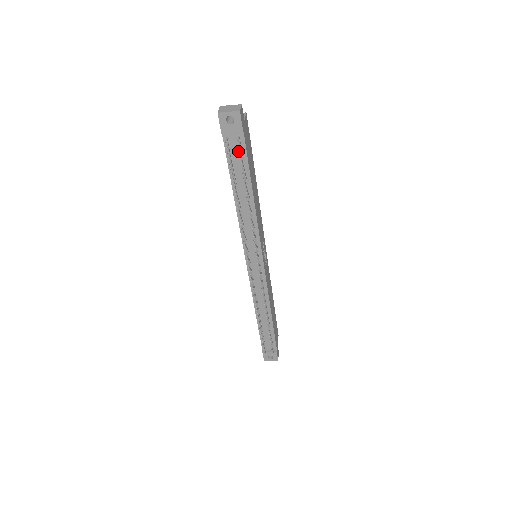
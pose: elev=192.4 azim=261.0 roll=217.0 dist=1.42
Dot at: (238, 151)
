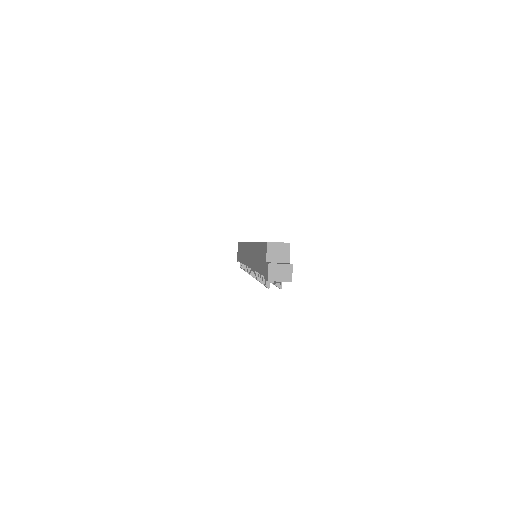
Dot at: occluded
